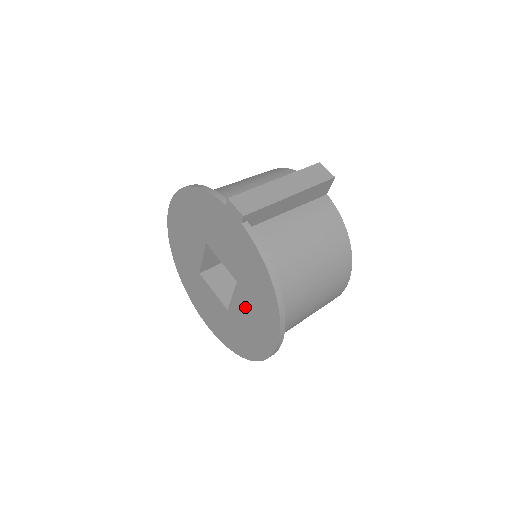
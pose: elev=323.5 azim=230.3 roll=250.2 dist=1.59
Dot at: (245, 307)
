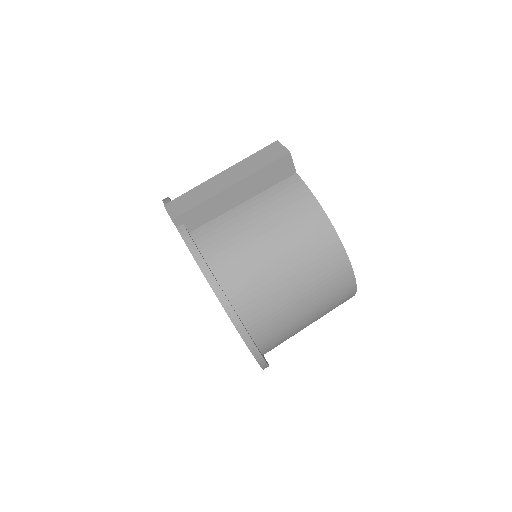
Dot at: occluded
